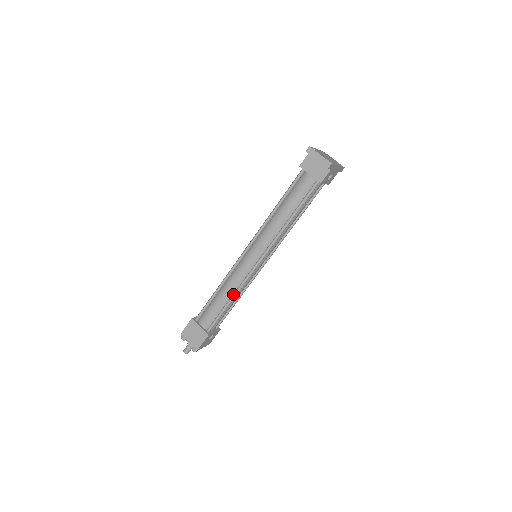
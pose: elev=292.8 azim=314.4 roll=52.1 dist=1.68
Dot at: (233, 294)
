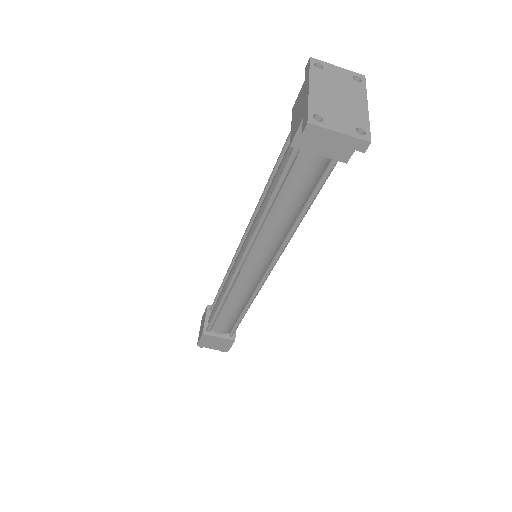
Dot at: (247, 305)
